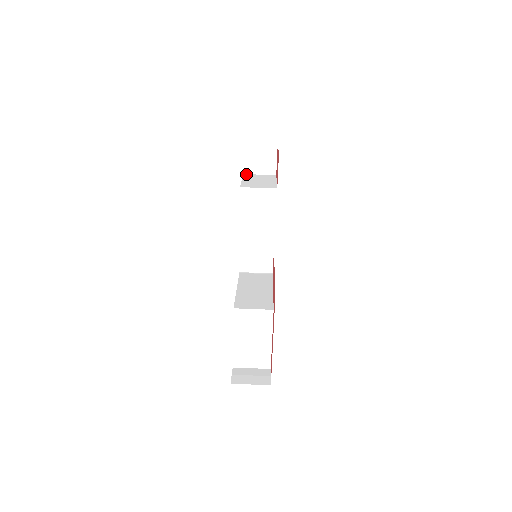
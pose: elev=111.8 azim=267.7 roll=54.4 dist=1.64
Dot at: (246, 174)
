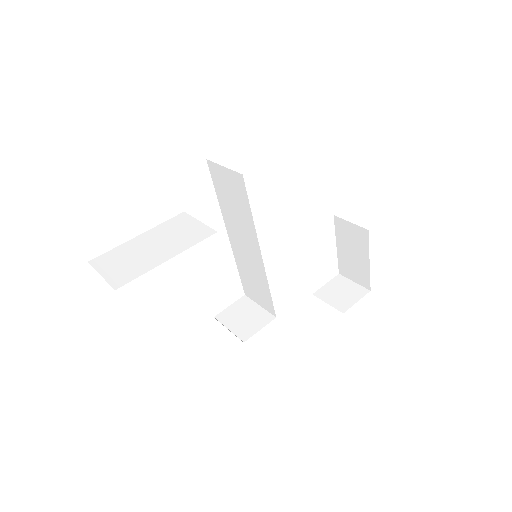
Dot at: (315, 294)
